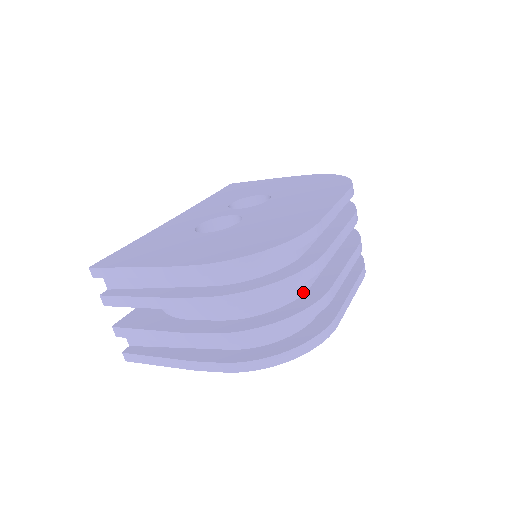
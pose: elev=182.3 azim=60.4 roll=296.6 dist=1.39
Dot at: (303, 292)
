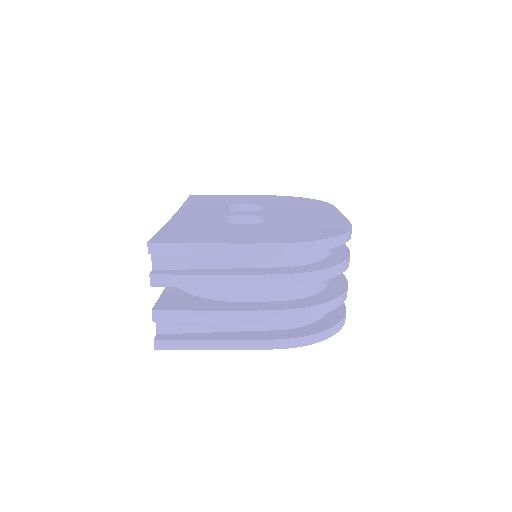
Dot at: (328, 281)
